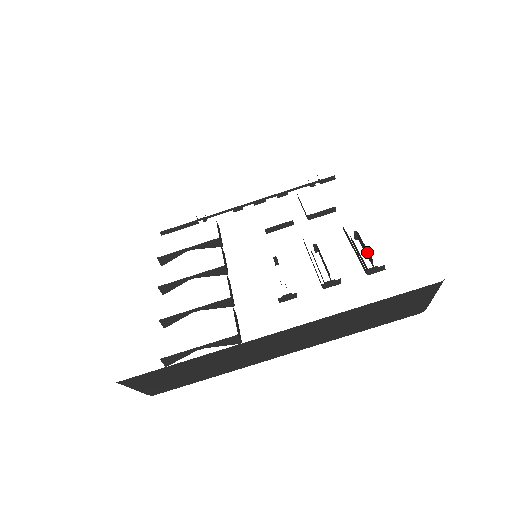
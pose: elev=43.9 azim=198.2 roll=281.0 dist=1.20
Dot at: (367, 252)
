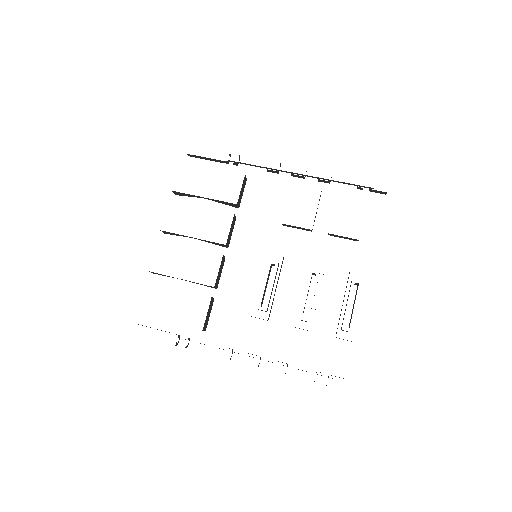
Dot at: (352, 312)
